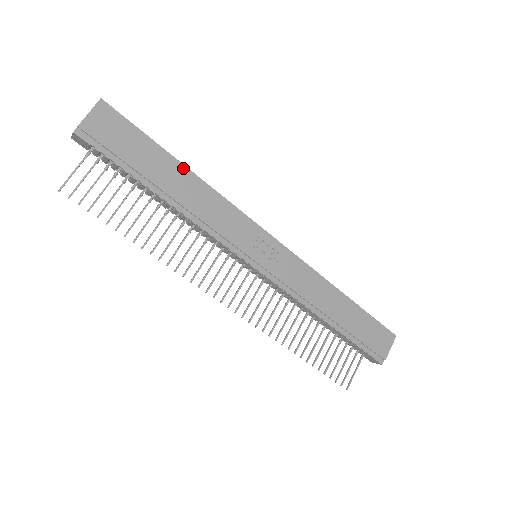
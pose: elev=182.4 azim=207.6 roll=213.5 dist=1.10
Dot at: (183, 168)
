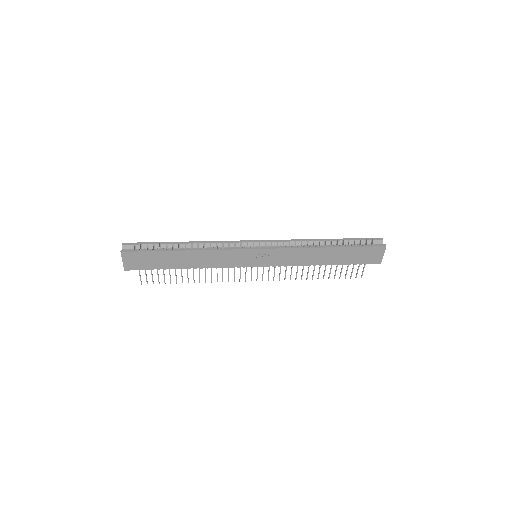
Dot at: (182, 252)
